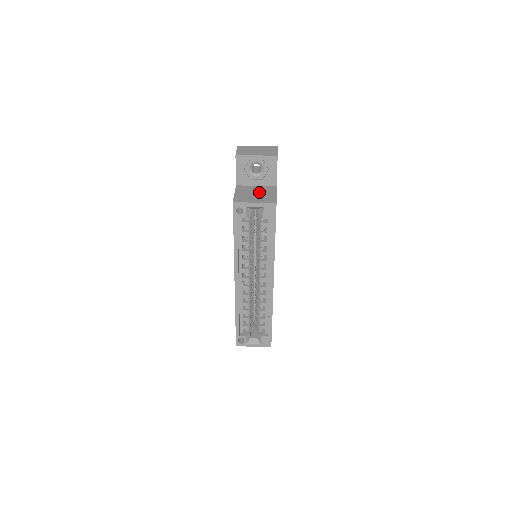
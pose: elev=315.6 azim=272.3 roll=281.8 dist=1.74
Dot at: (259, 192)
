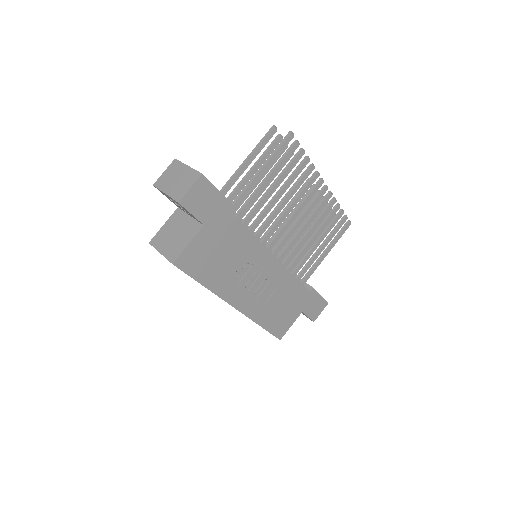
Dot at: (180, 232)
